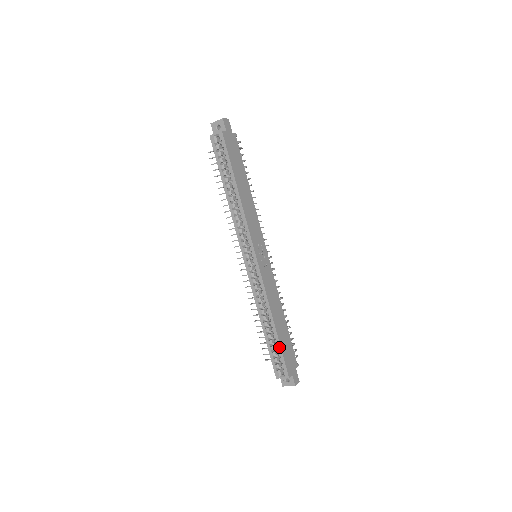
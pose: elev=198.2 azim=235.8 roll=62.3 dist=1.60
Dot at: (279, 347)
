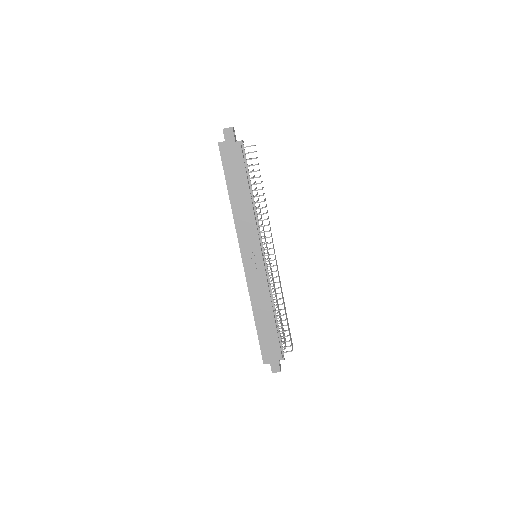
Dot at: (258, 338)
